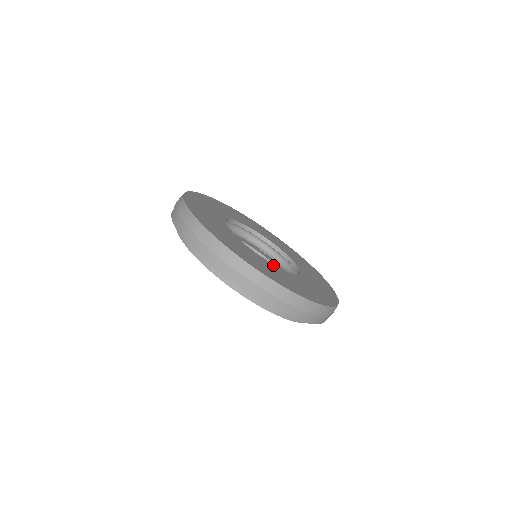
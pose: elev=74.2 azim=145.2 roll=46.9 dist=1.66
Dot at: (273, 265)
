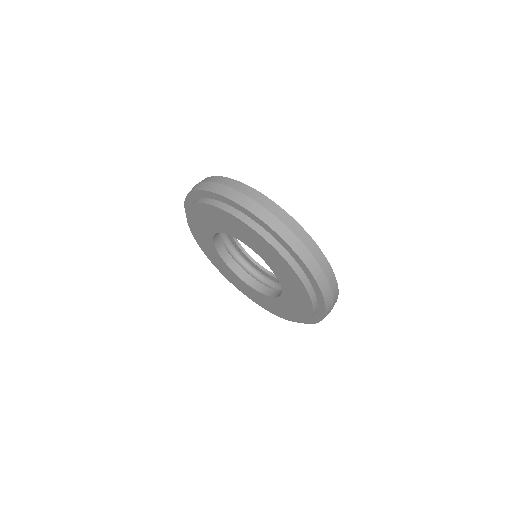
Dot at: occluded
